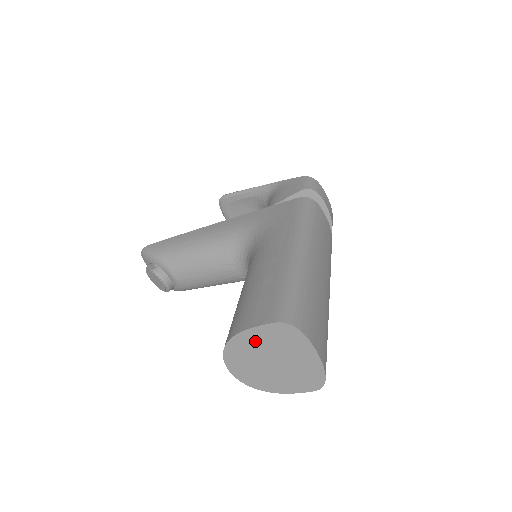
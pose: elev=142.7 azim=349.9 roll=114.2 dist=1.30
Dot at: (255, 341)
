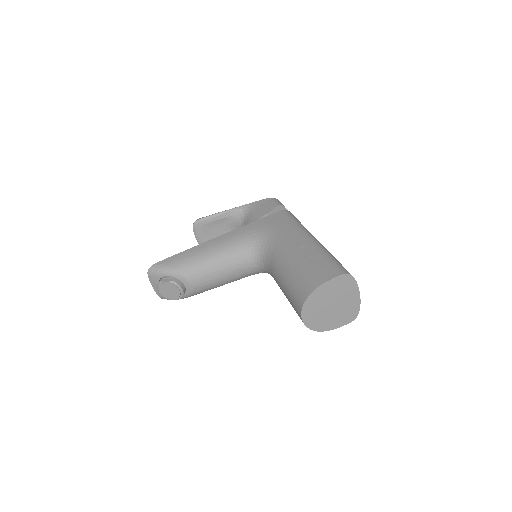
Dot at: (326, 291)
